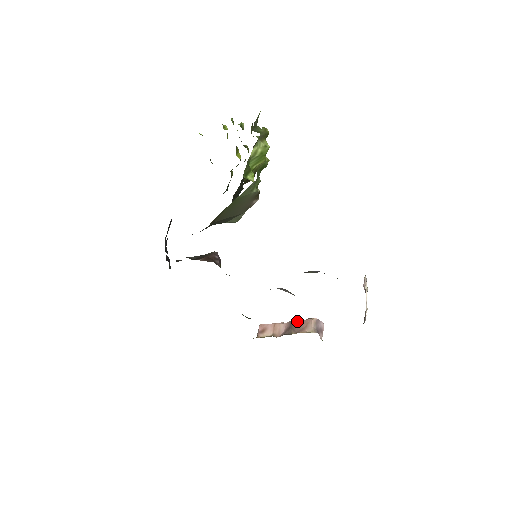
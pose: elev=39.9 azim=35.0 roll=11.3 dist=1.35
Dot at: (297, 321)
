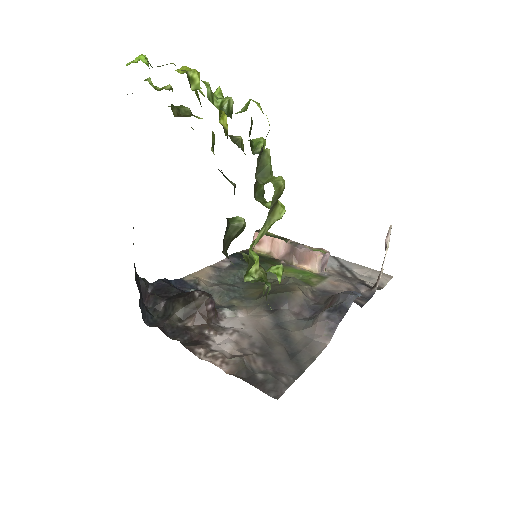
Dot at: (299, 248)
